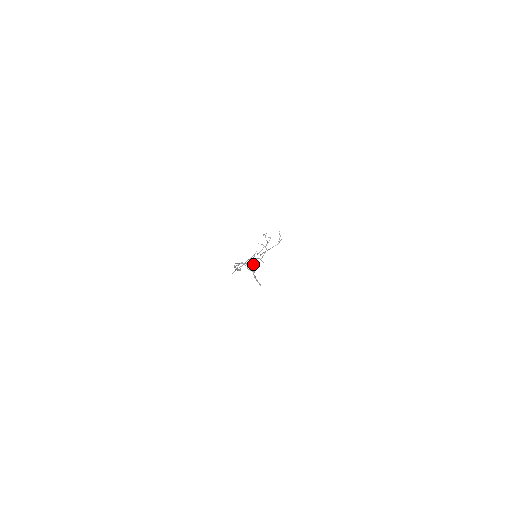
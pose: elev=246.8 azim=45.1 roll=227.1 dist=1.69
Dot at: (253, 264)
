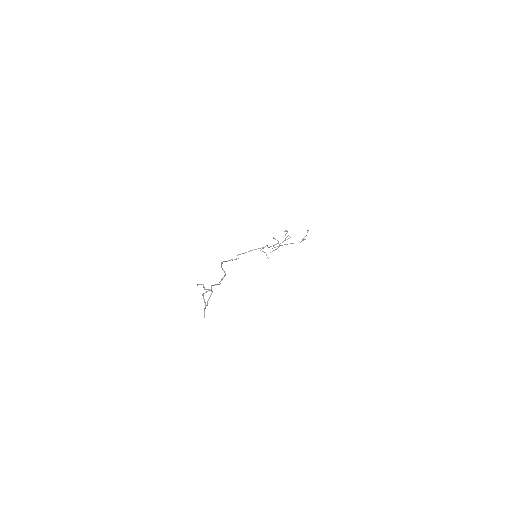
Dot at: (212, 292)
